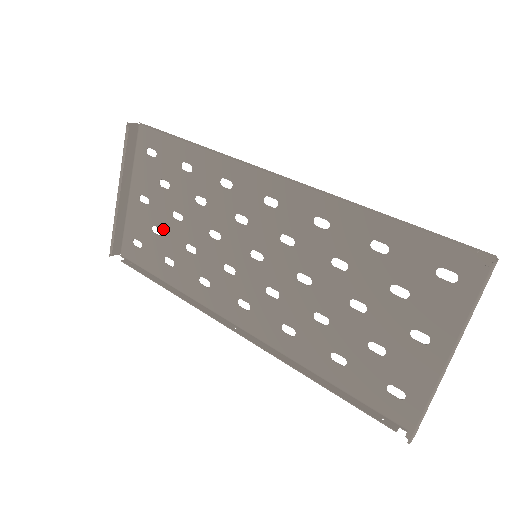
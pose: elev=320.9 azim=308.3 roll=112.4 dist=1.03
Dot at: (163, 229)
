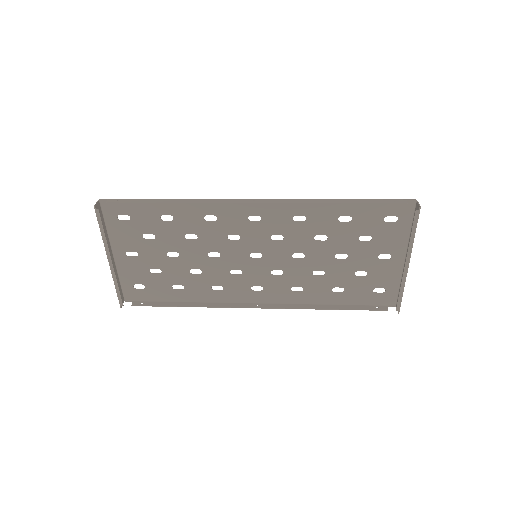
Dot at: (162, 268)
